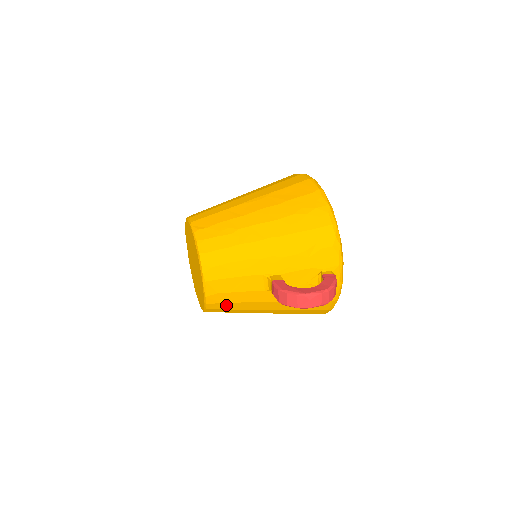
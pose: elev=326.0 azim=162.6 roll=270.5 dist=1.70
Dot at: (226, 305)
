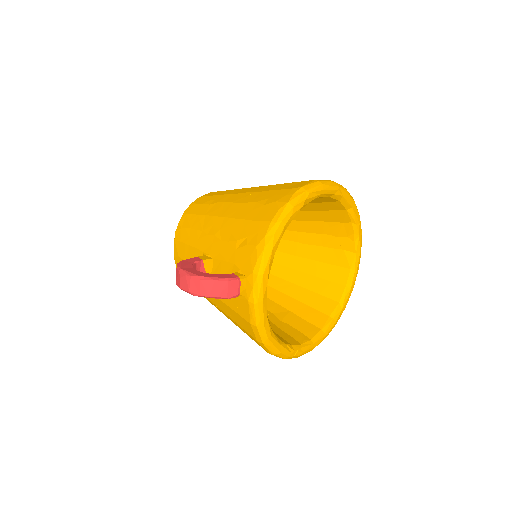
Dot at: occluded
